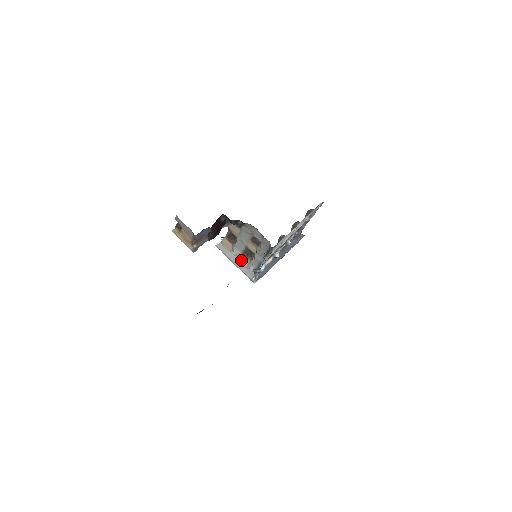
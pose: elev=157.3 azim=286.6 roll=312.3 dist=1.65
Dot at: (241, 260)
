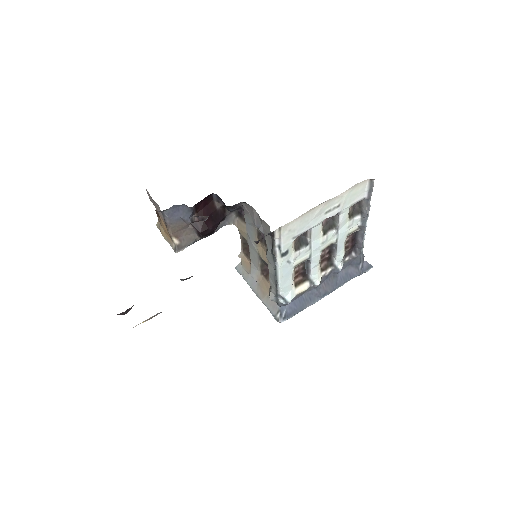
Dot at: (262, 285)
